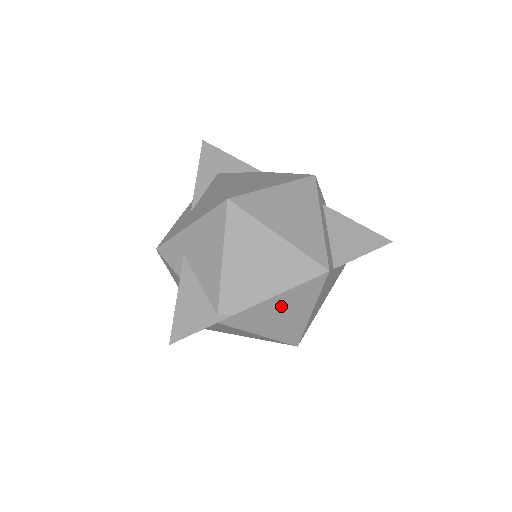
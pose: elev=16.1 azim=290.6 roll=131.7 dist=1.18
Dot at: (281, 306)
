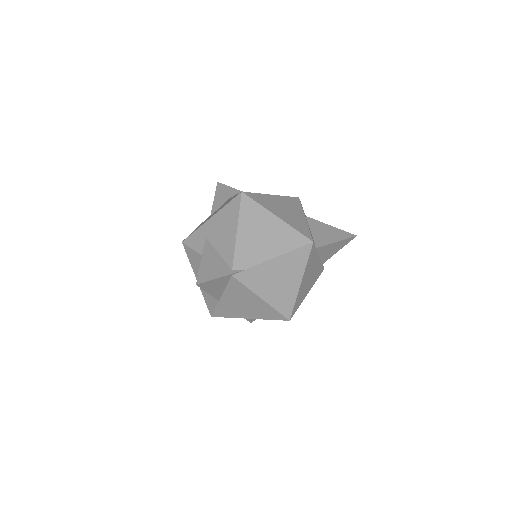
Dot at: (279, 270)
